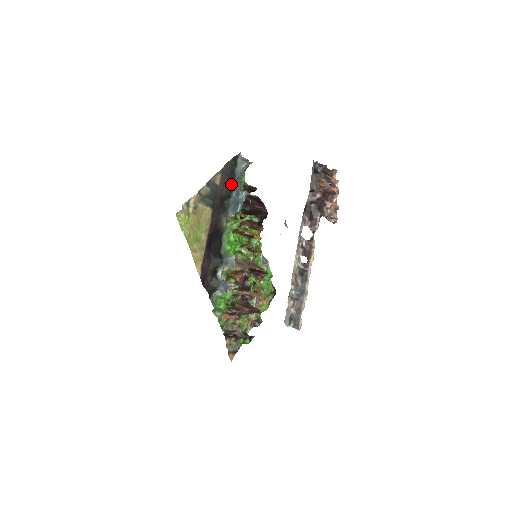
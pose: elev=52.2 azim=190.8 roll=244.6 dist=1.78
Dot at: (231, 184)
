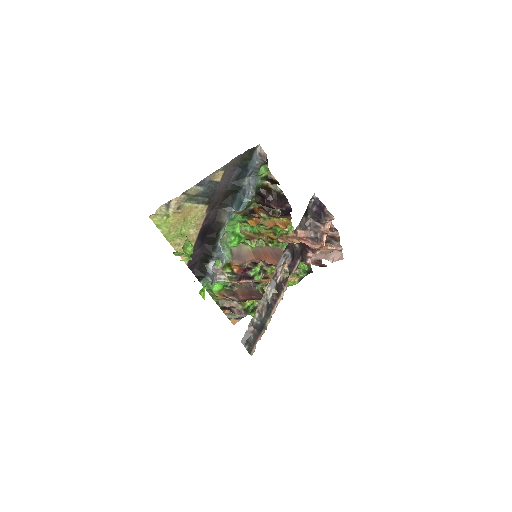
Dot at: (241, 178)
